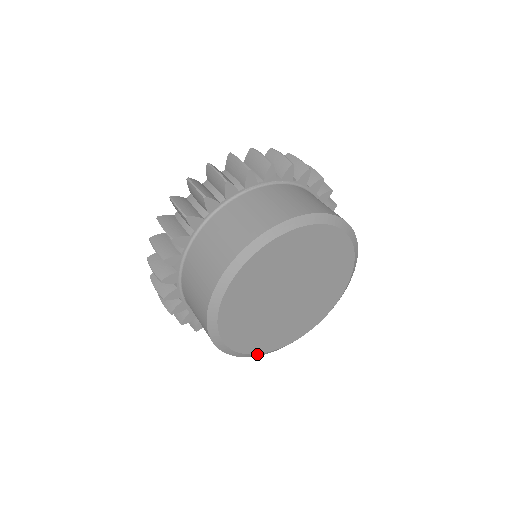
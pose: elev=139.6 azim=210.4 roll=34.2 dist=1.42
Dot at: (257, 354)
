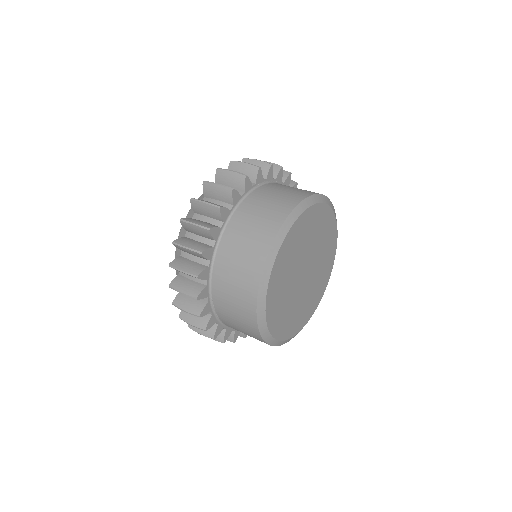
Dot at: (282, 341)
